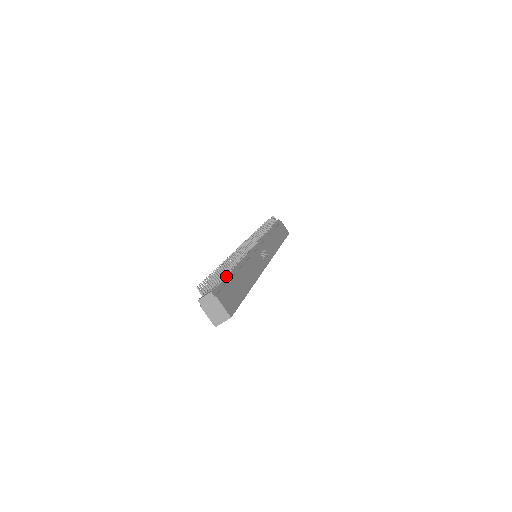
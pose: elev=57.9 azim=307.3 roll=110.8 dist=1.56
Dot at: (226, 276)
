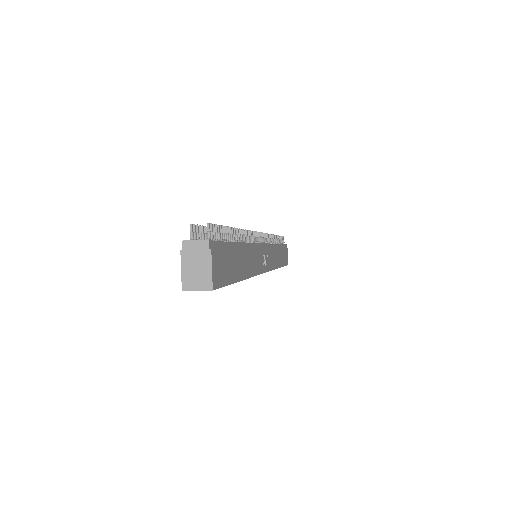
Dot at: (229, 241)
